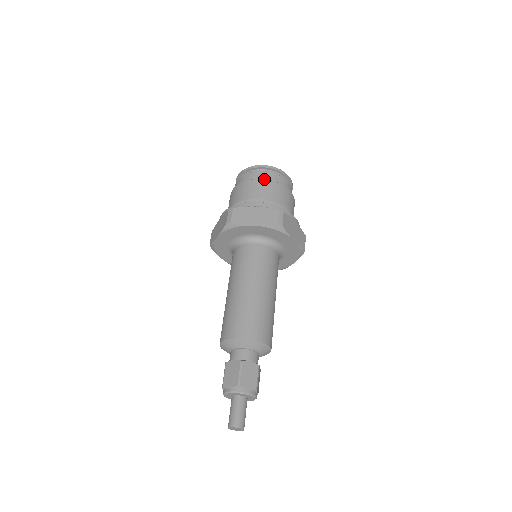
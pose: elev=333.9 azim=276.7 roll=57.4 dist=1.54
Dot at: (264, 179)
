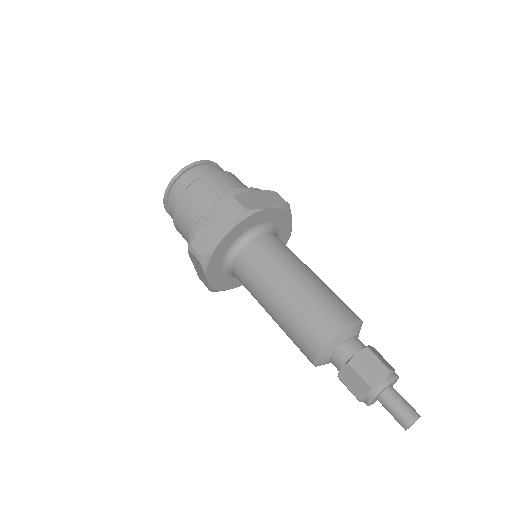
Dot at: occluded
